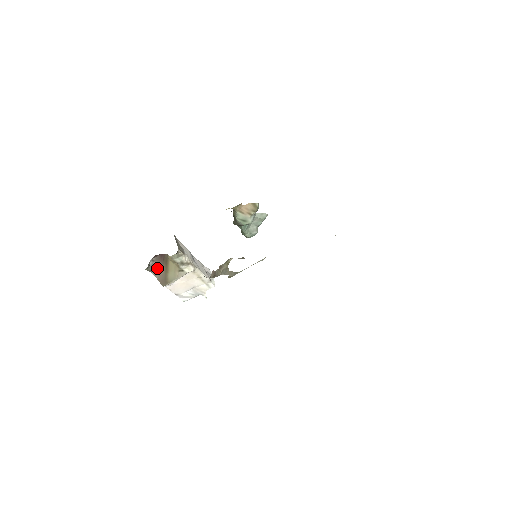
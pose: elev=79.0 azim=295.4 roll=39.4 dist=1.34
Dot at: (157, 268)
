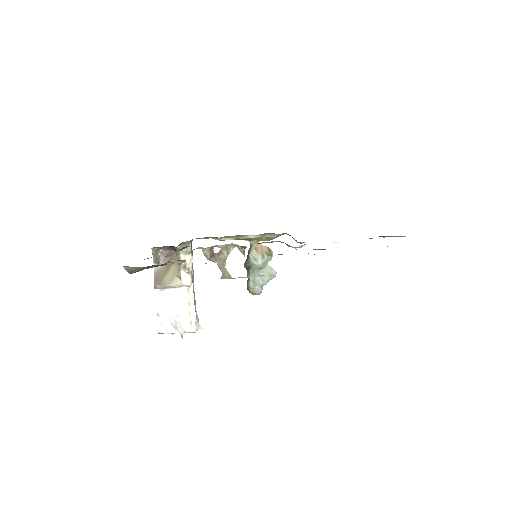
Dot at: (161, 263)
